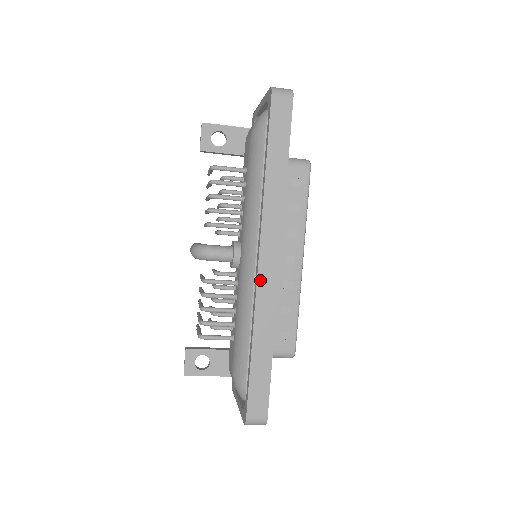
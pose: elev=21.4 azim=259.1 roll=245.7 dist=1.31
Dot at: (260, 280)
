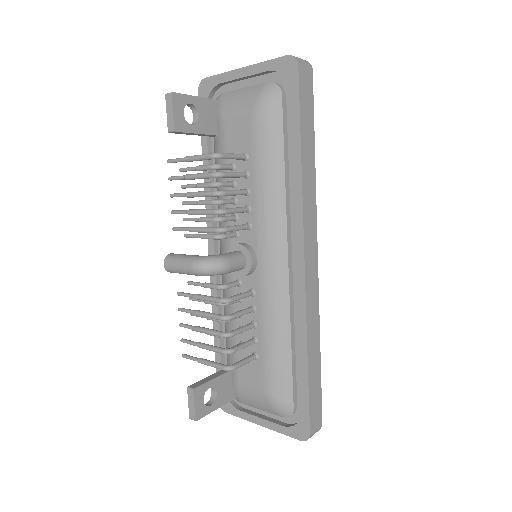
Dot at: (307, 284)
